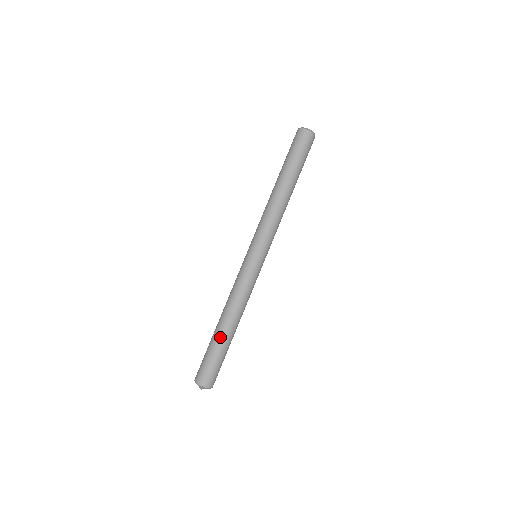
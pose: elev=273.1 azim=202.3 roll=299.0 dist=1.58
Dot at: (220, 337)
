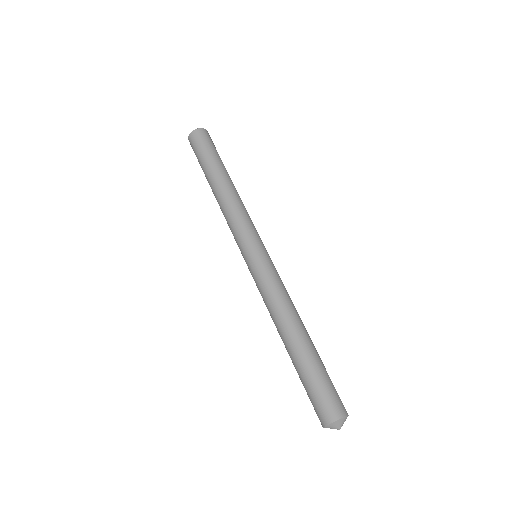
Dot at: (305, 351)
